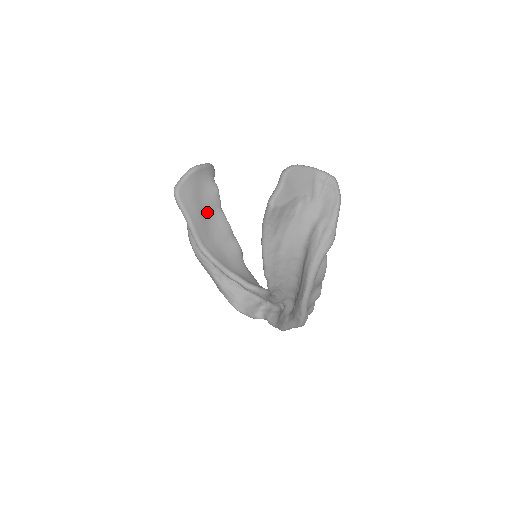
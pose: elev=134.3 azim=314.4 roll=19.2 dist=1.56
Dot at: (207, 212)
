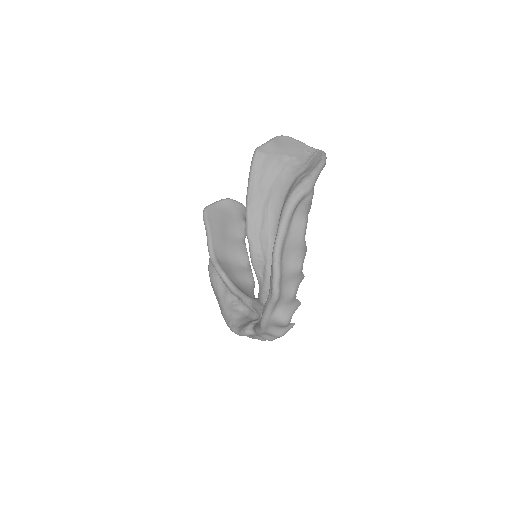
Dot at: (229, 236)
